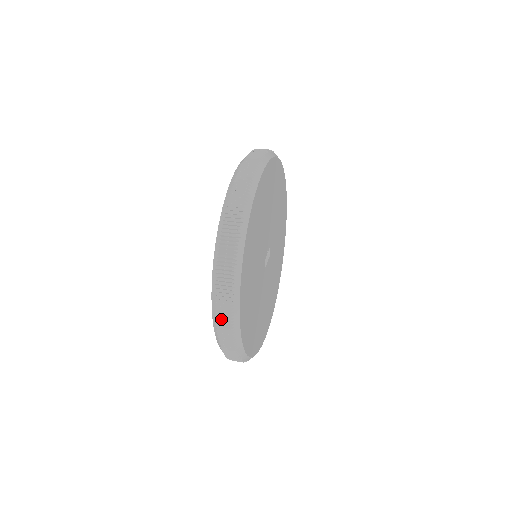
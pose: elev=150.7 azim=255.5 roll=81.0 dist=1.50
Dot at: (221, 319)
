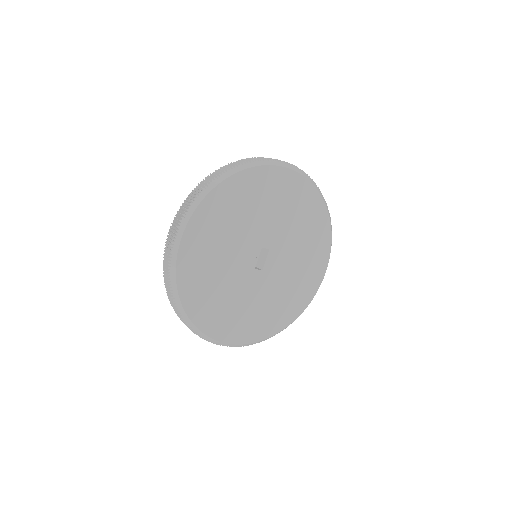
Dot at: occluded
